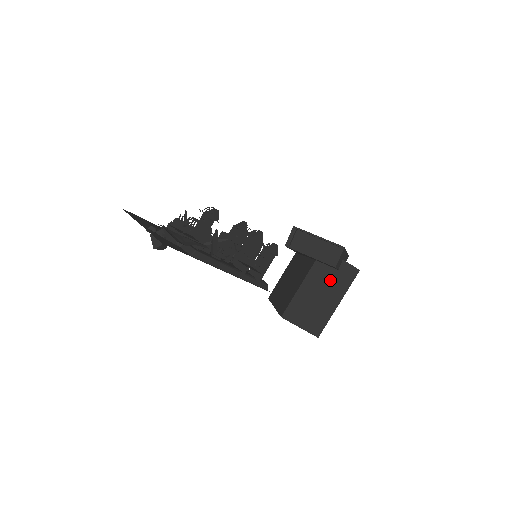
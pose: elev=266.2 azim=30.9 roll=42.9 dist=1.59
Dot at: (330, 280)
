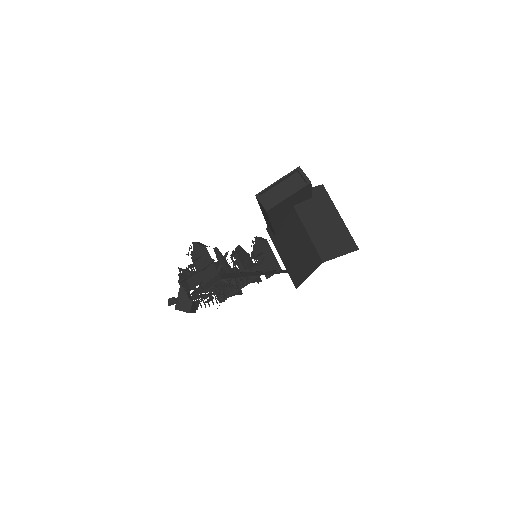
Dot at: (316, 208)
